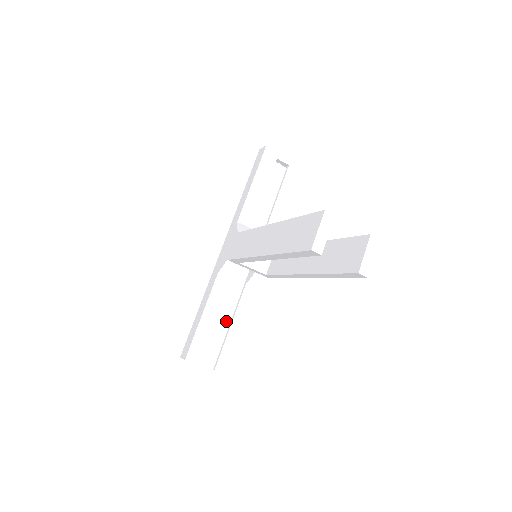
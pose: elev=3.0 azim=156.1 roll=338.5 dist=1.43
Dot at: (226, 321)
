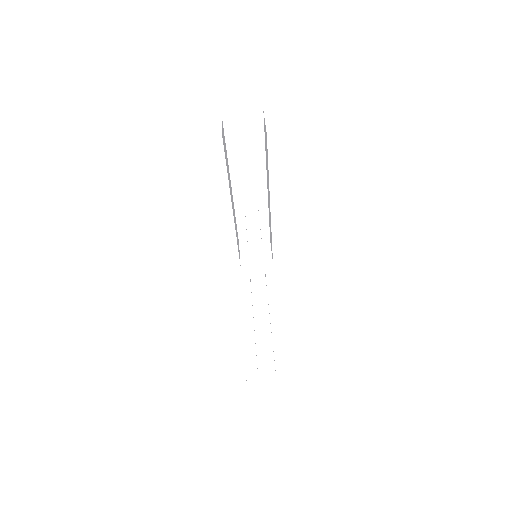
Dot at: (267, 330)
